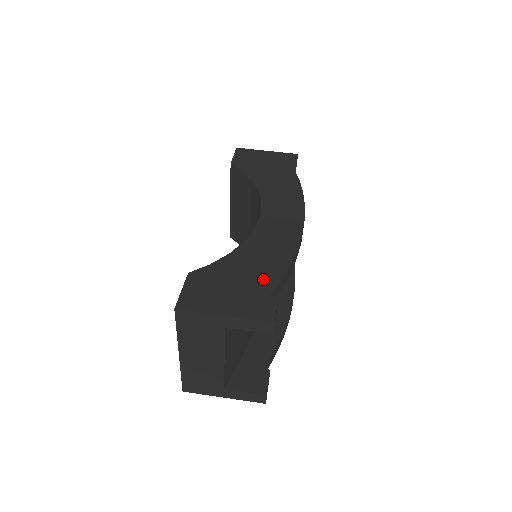
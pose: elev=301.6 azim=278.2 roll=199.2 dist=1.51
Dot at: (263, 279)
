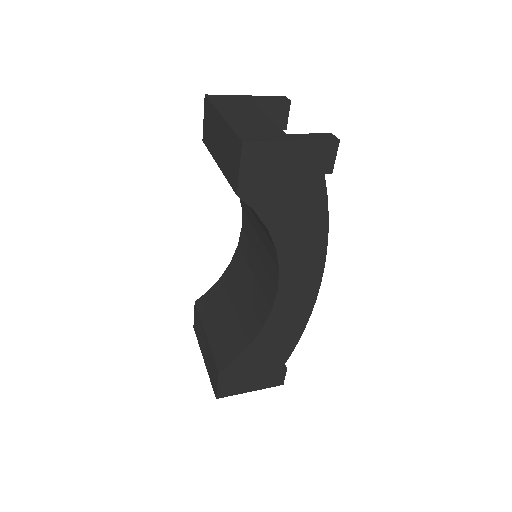
Dot at: occluded
